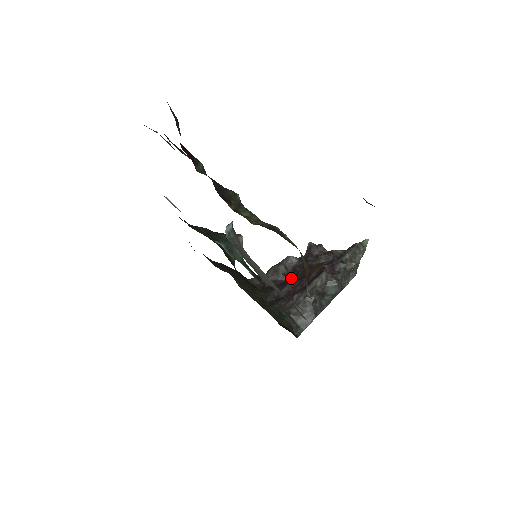
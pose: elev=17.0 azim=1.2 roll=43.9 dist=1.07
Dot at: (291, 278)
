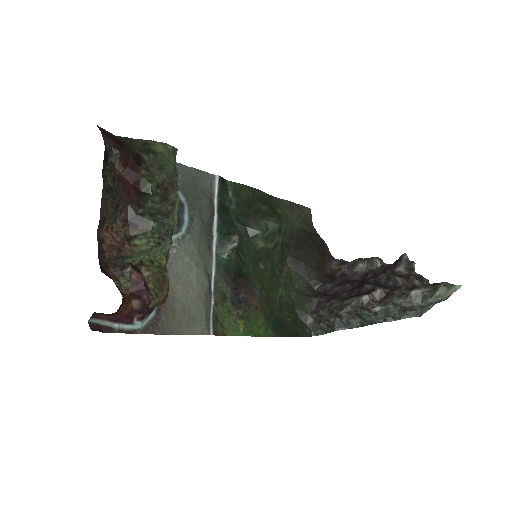
Dot at: (358, 280)
